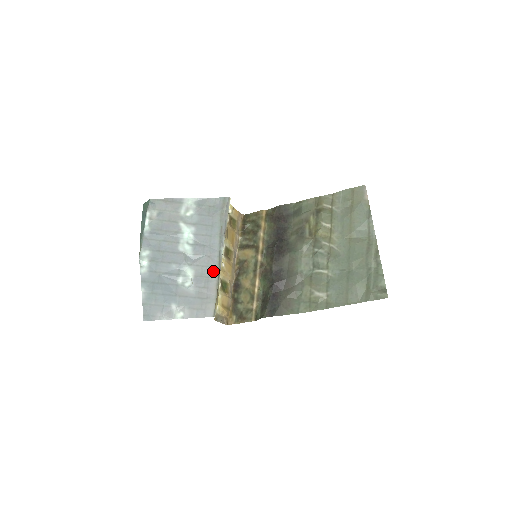
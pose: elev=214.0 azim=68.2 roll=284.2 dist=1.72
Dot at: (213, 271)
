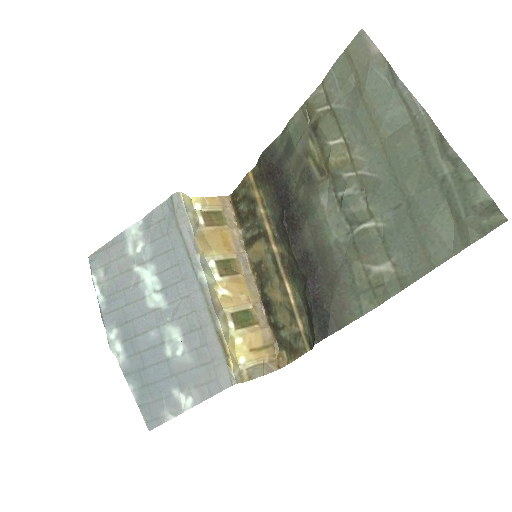
Dot at: (203, 315)
